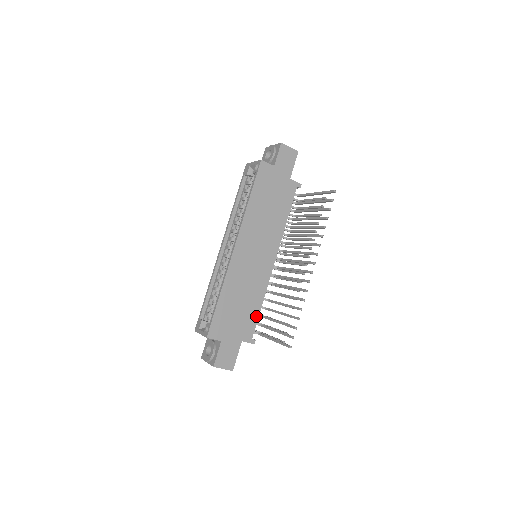
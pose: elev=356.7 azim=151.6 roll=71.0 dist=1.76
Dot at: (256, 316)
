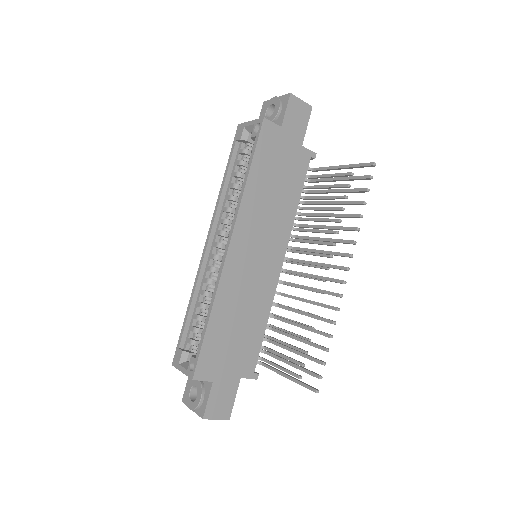
Dot at: (259, 341)
